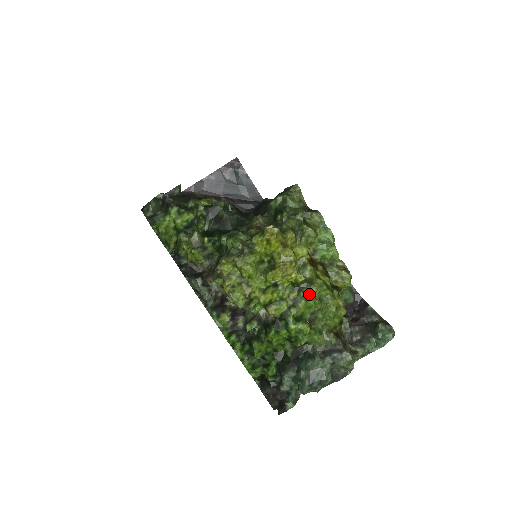
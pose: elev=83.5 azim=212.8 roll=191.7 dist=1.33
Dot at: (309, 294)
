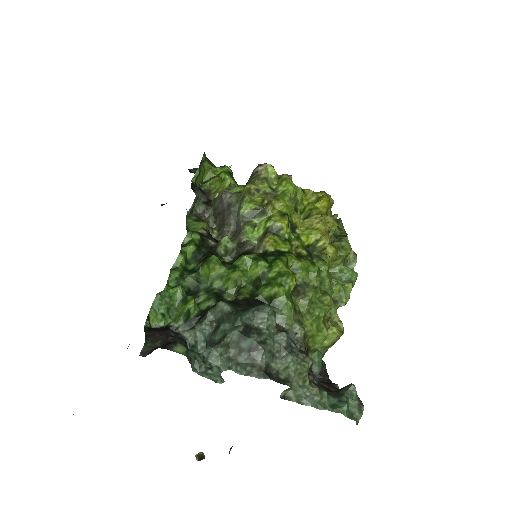
Dot at: (317, 266)
